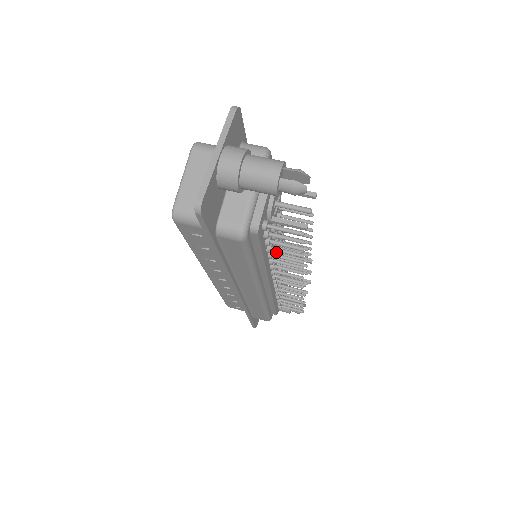
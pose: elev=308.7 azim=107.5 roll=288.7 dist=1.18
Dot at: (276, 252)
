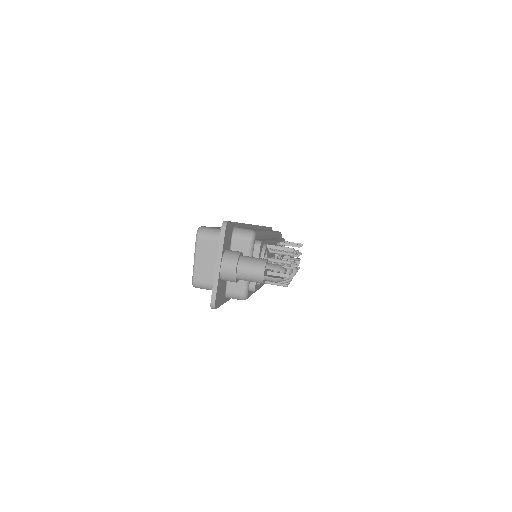
Dot at: occluded
